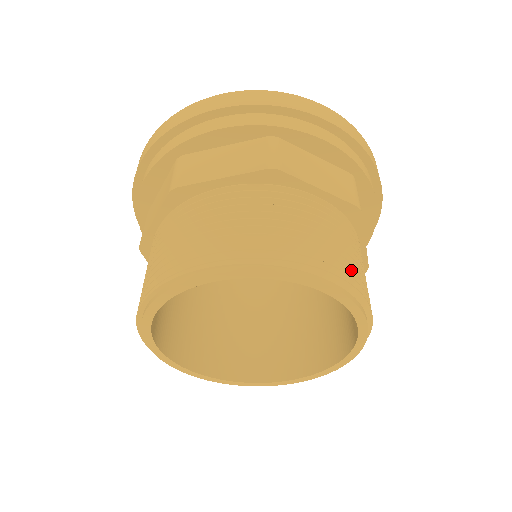
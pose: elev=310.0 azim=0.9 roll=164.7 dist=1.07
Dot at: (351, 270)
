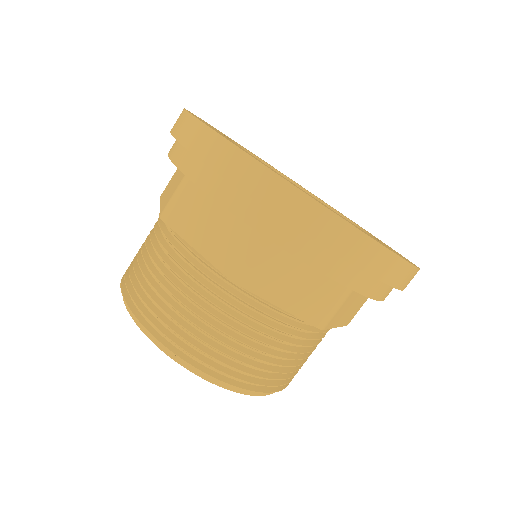
Dot at: (262, 377)
